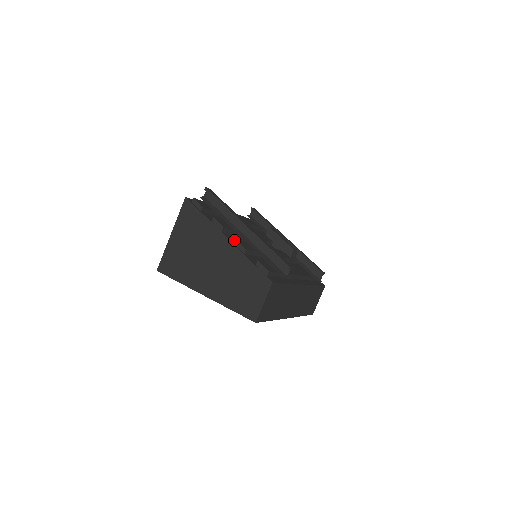
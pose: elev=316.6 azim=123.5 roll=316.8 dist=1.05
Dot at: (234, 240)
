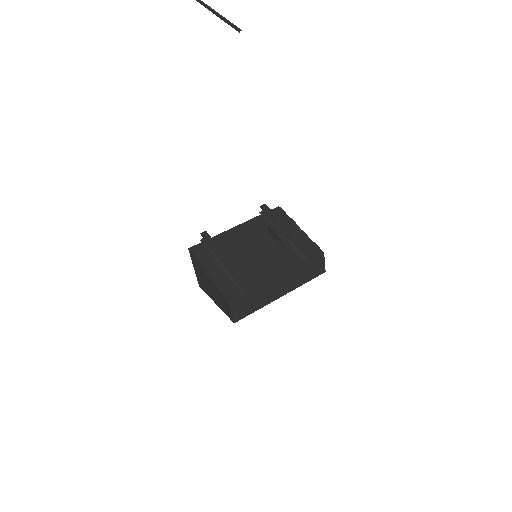
Dot at: (211, 277)
